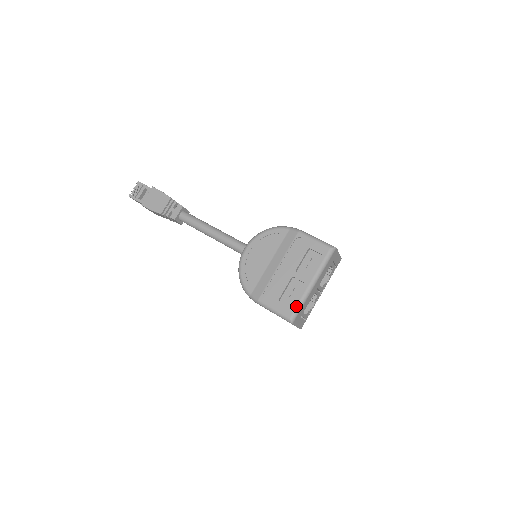
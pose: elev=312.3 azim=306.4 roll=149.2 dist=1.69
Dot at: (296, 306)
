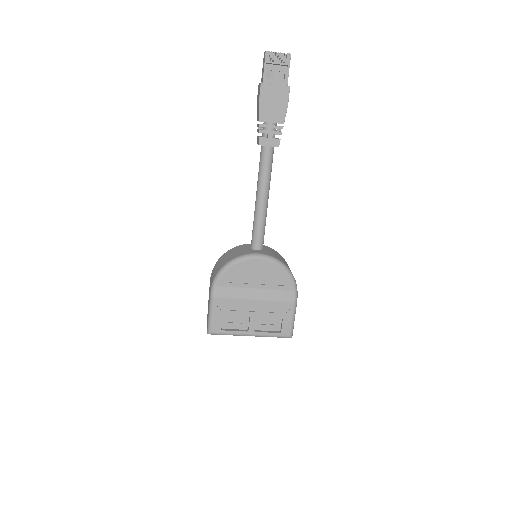
Dot at: (225, 333)
